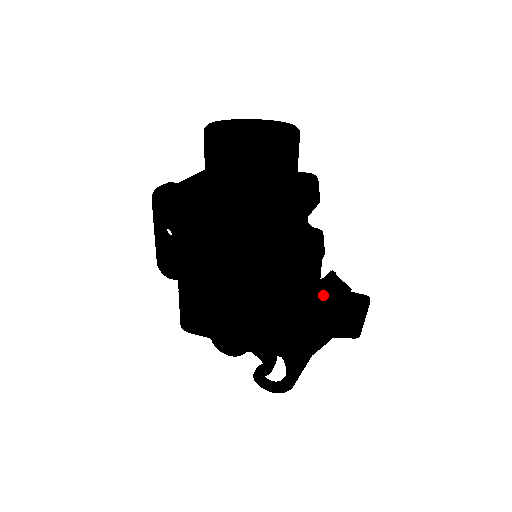
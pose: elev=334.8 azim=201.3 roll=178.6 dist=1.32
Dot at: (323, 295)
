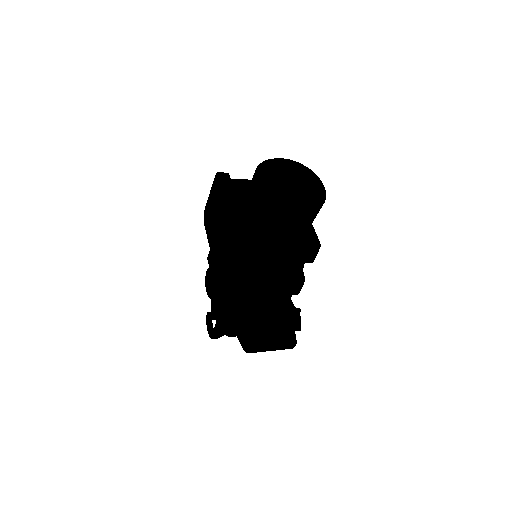
Dot at: (262, 313)
